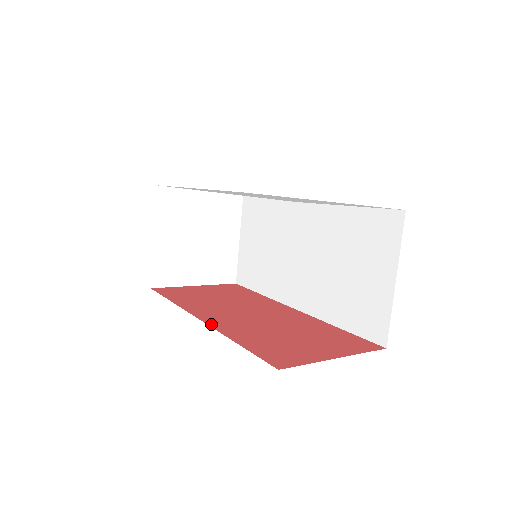
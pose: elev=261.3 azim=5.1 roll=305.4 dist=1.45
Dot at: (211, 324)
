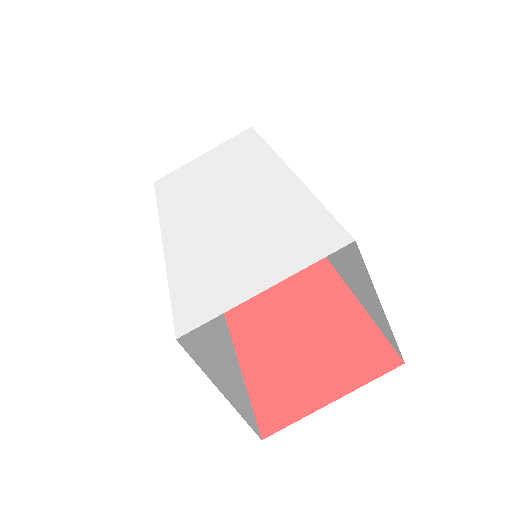
Dot at: (235, 340)
